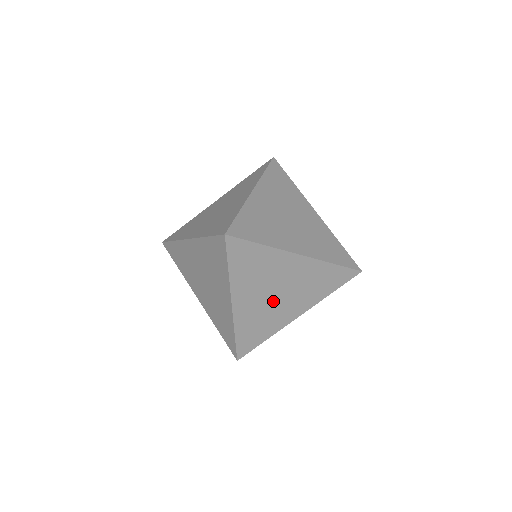
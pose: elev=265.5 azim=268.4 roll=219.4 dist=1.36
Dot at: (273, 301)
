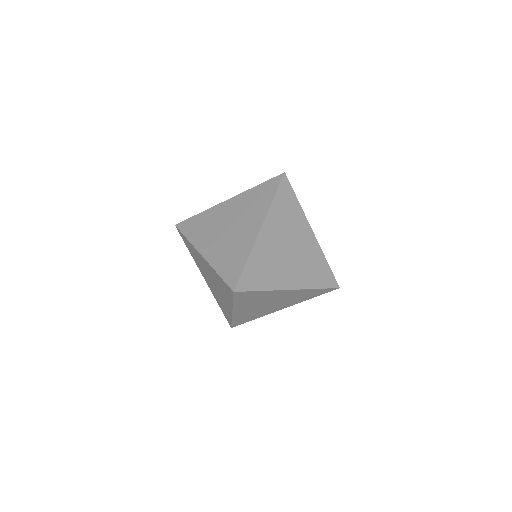
Dot at: (265, 307)
